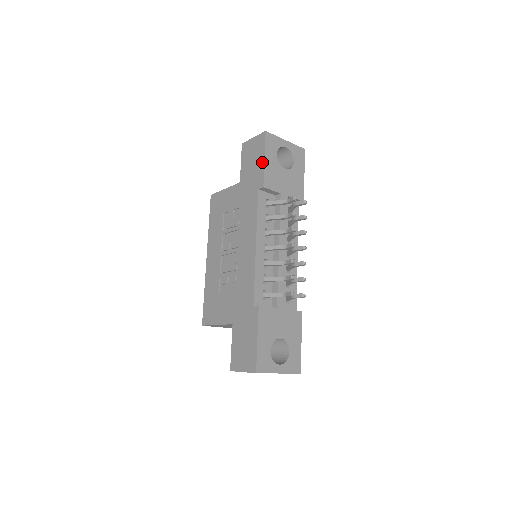
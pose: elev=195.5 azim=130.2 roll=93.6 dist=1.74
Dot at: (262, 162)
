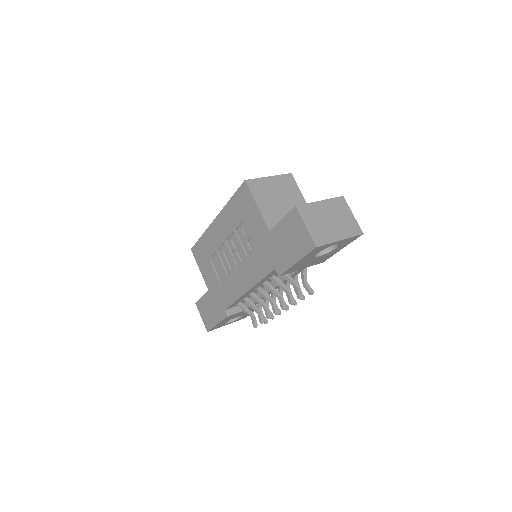
Dot at: (293, 261)
